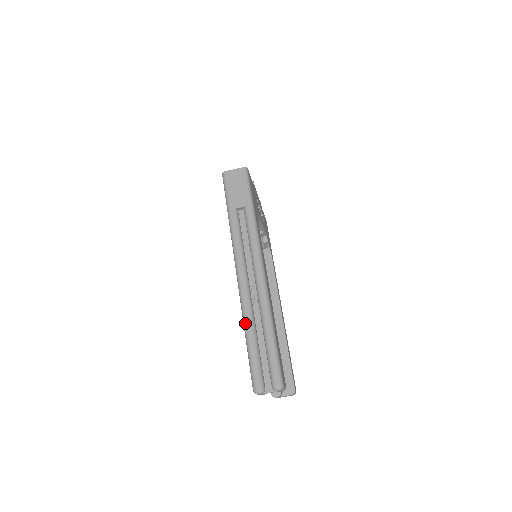
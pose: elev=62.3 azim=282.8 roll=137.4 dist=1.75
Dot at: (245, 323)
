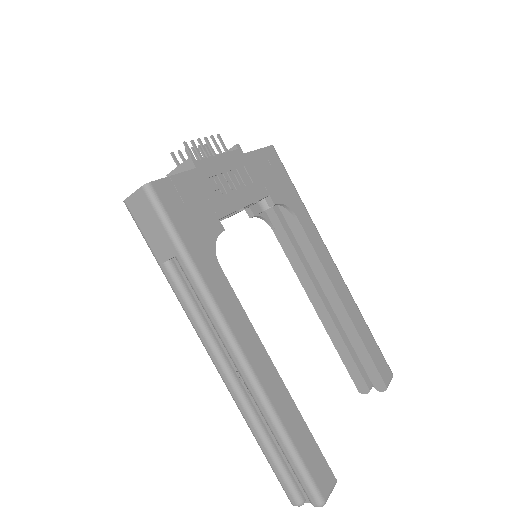
Dot at: occluded
